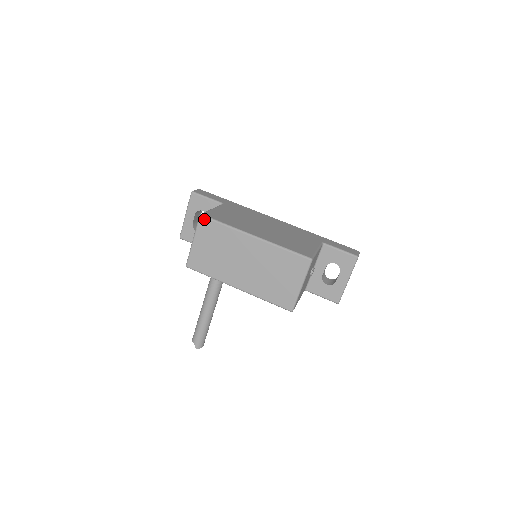
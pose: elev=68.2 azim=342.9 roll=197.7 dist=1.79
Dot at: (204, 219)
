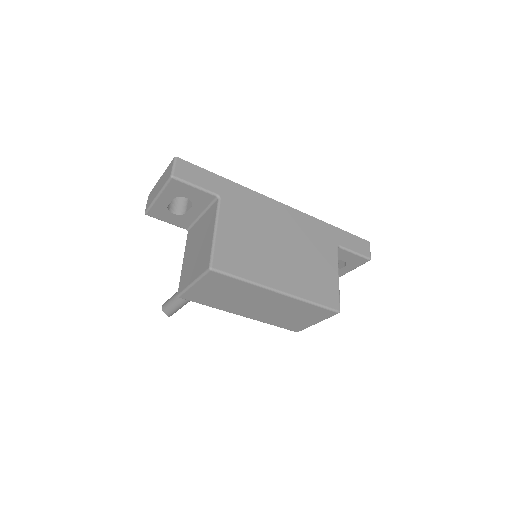
Dot at: (215, 273)
